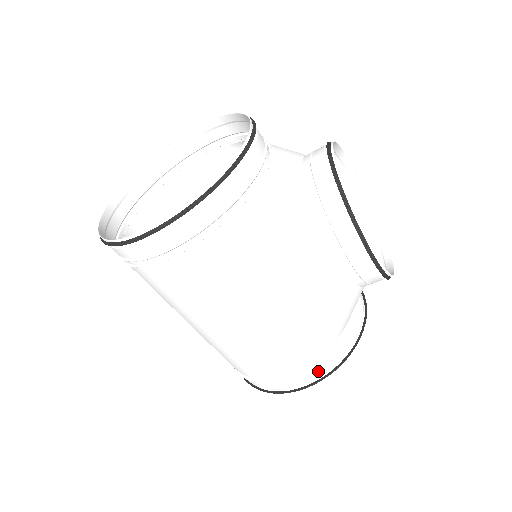
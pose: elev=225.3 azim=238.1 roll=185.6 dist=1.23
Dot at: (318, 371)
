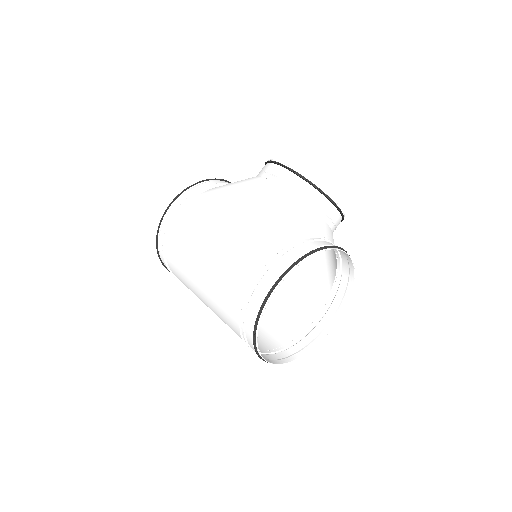
Dot at: (286, 261)
